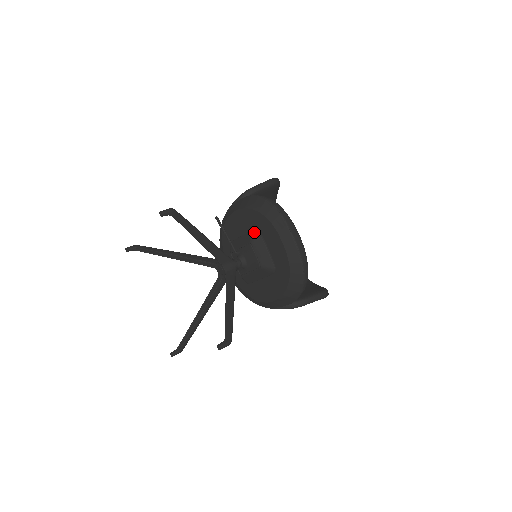
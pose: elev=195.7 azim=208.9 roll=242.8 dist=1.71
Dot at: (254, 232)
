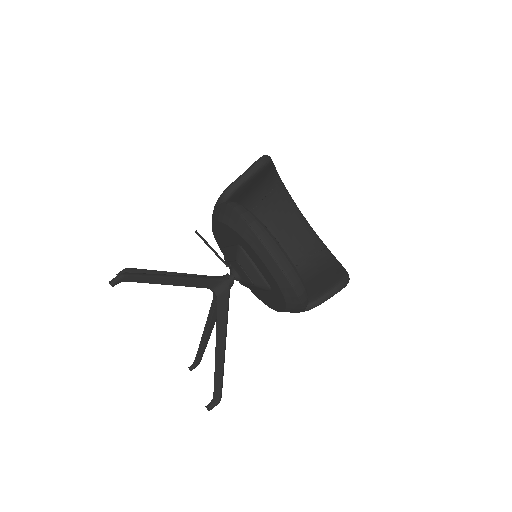
Dot at: (238, 249)
